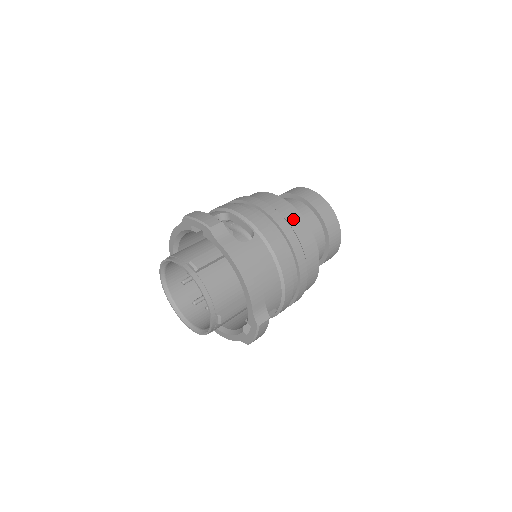
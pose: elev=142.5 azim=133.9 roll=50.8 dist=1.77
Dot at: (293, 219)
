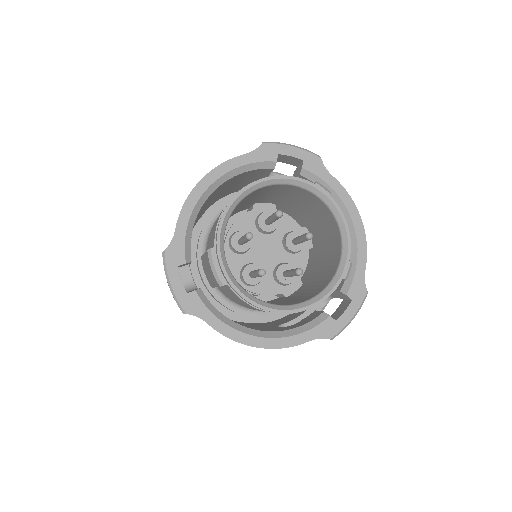
Dot at: occluded
